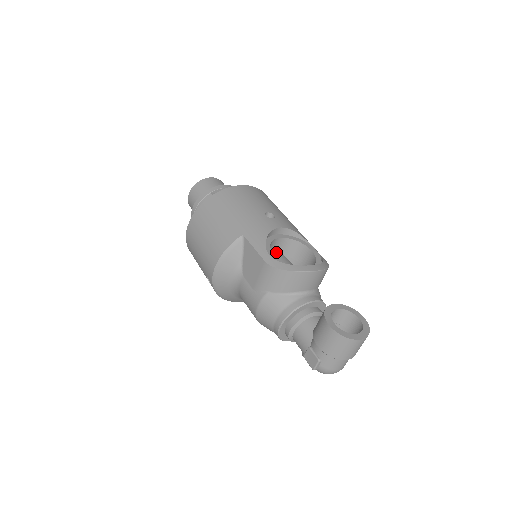
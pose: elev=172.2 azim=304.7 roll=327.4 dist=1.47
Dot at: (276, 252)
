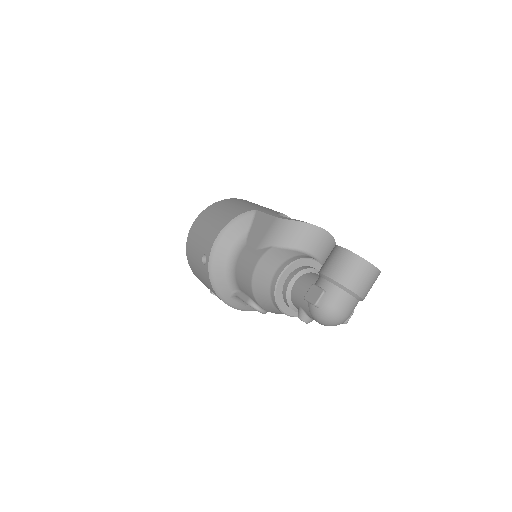
Dot at: occluded
